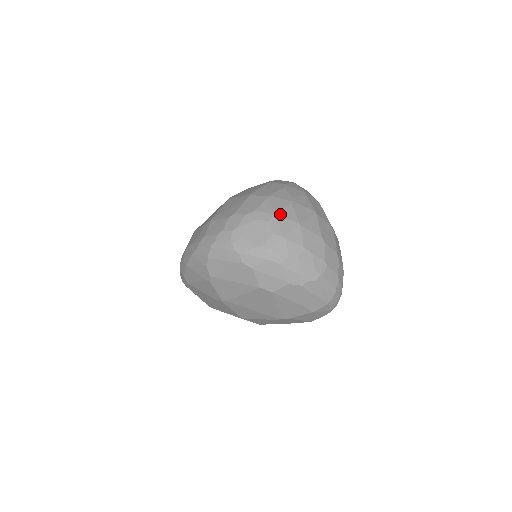
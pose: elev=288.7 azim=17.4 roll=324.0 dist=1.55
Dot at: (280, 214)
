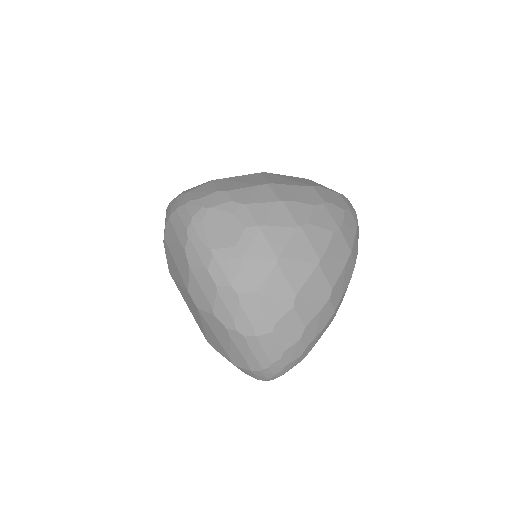
Dot at: (266, 230)
